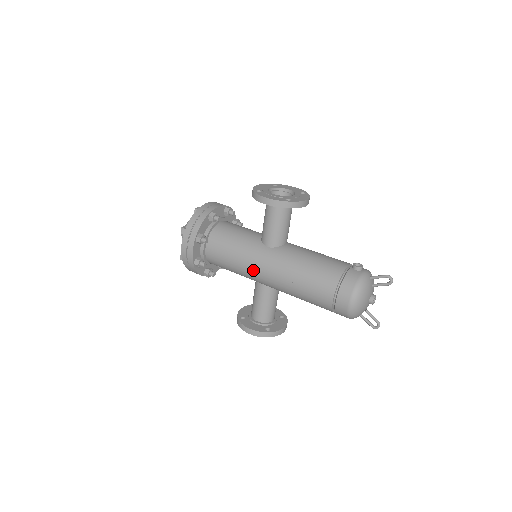
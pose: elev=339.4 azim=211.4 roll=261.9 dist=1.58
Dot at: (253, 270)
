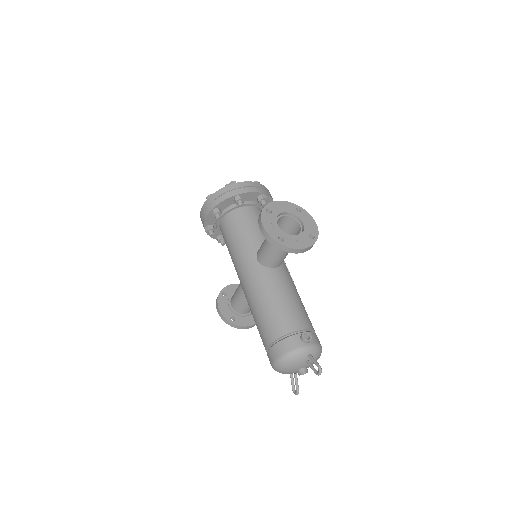
Dot at: (237, 270)
